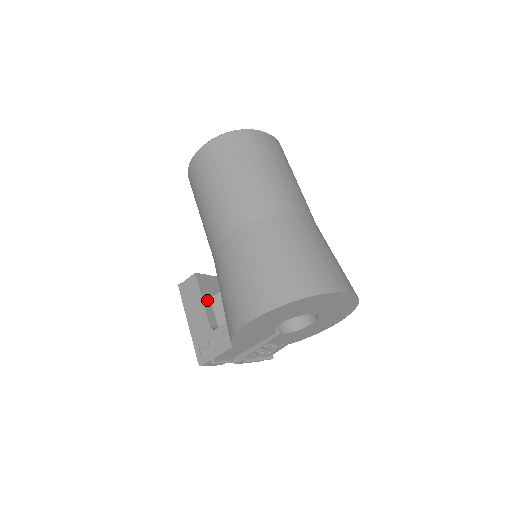
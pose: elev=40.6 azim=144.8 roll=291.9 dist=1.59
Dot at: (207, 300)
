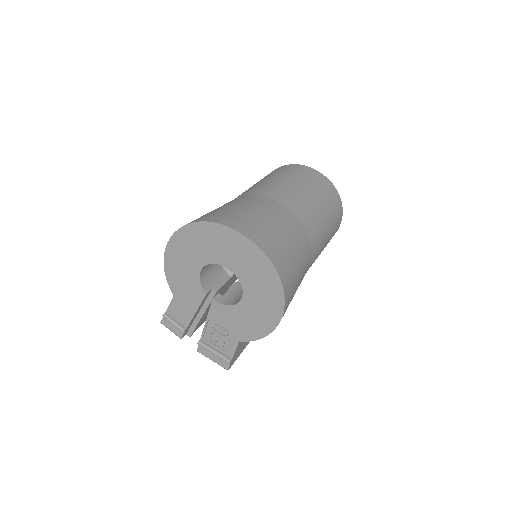
Dot at: occluded
